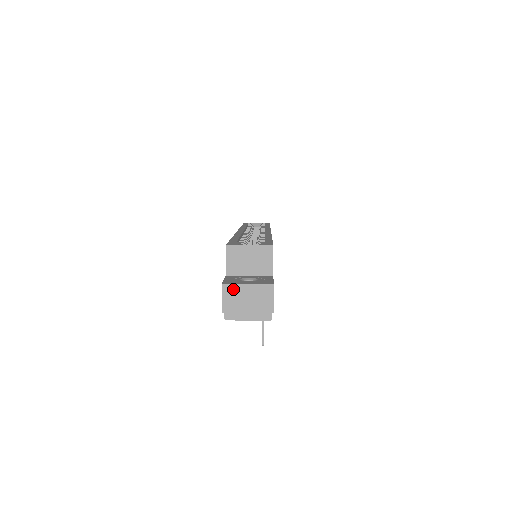
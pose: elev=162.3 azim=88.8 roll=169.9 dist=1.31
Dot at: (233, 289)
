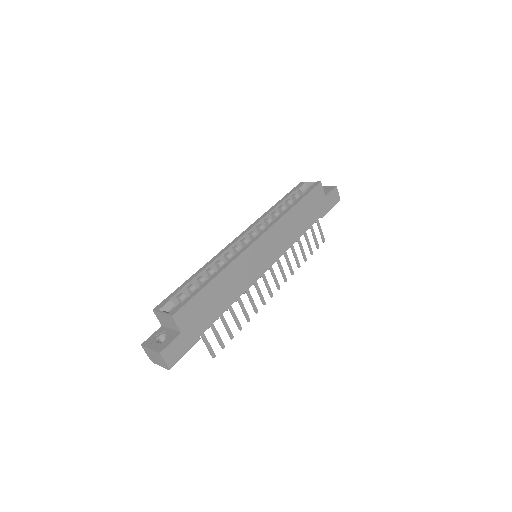
Dot at: (146, 349)
